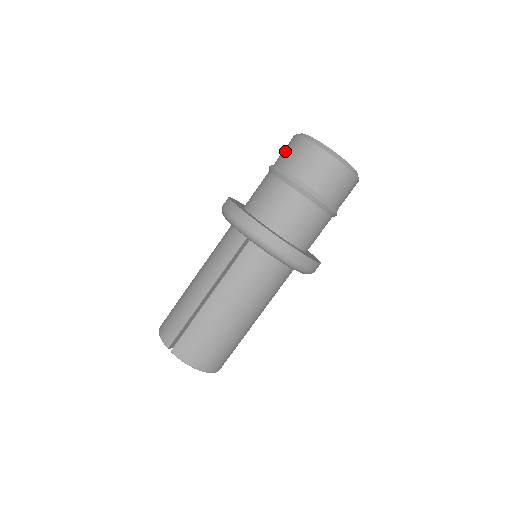
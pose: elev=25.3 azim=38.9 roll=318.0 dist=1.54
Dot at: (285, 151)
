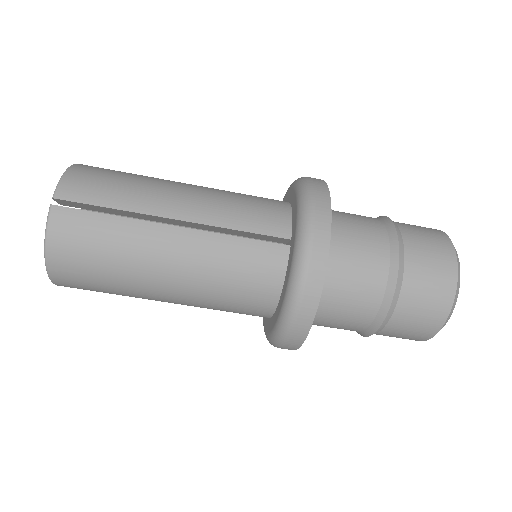
Dot at: (421, 230)
